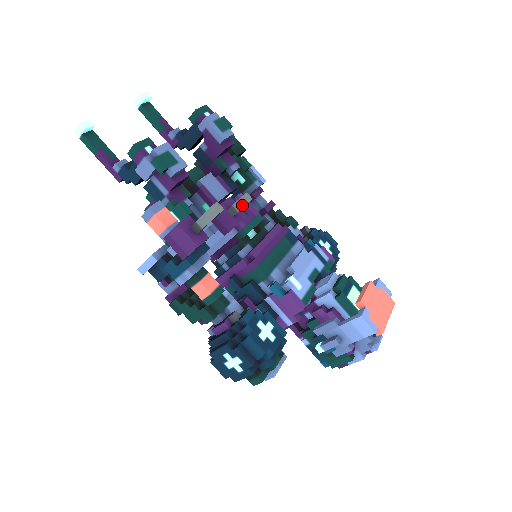
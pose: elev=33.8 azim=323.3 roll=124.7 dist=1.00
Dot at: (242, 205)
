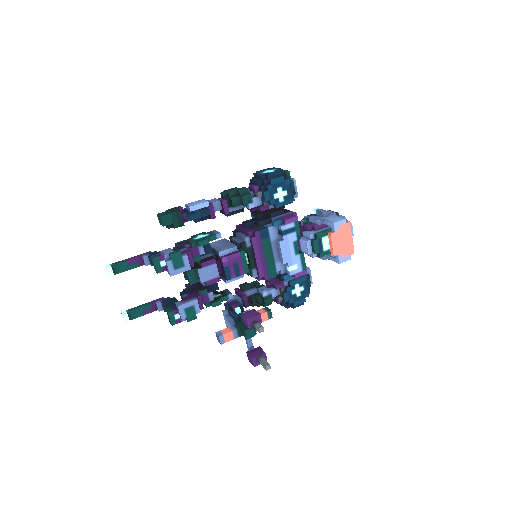
Dot at: (261, 330)
